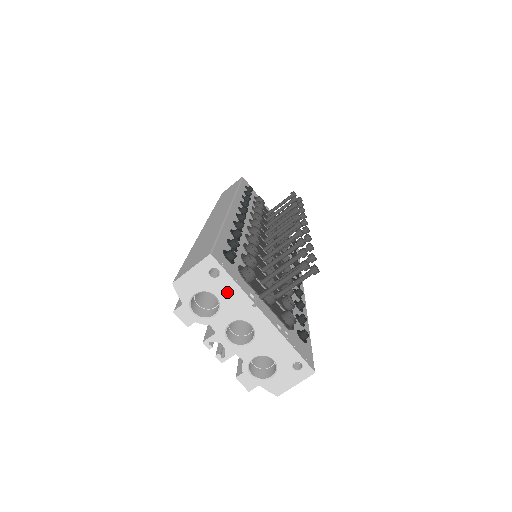
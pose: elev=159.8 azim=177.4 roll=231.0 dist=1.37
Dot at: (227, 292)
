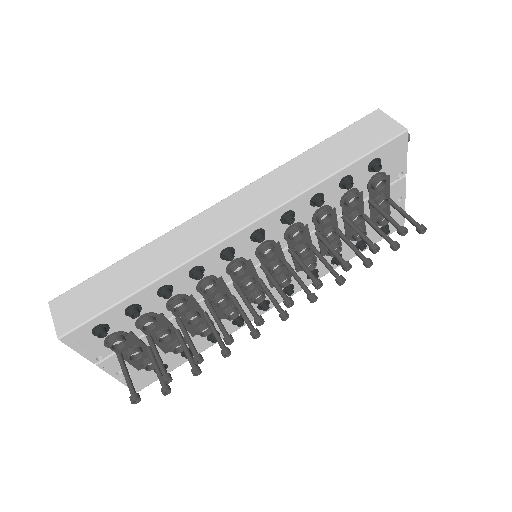
Dot at: occluded
